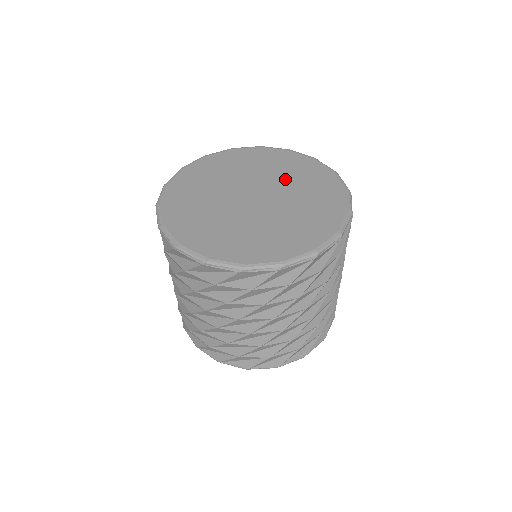
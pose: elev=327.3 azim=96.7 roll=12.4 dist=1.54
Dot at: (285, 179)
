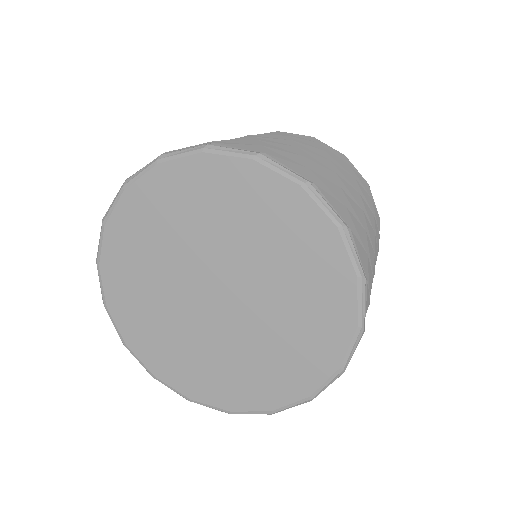
Dot at: (271, 270)
